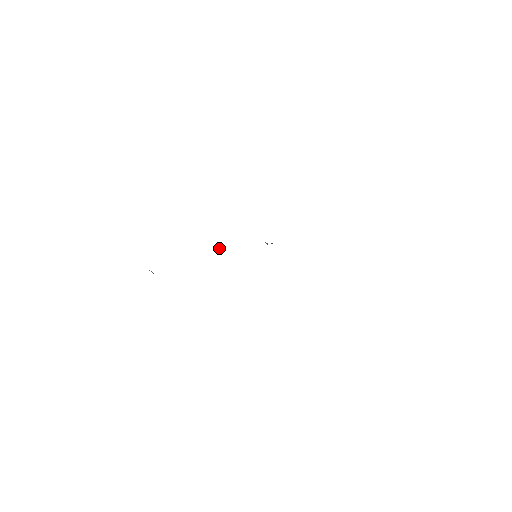
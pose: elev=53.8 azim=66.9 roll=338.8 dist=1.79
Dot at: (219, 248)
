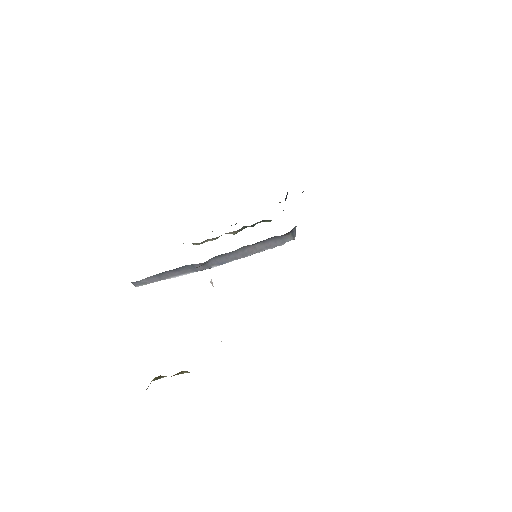
Dot at: occluded
